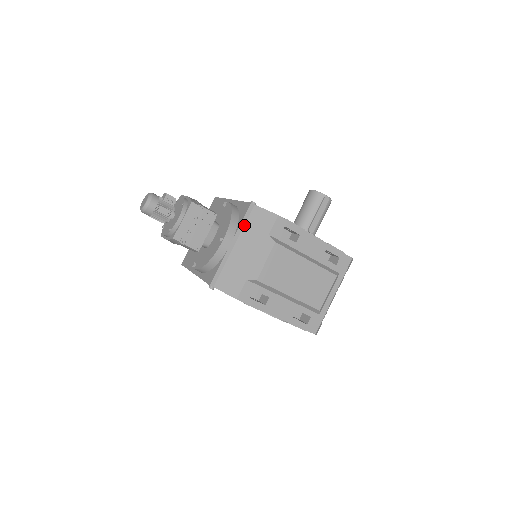
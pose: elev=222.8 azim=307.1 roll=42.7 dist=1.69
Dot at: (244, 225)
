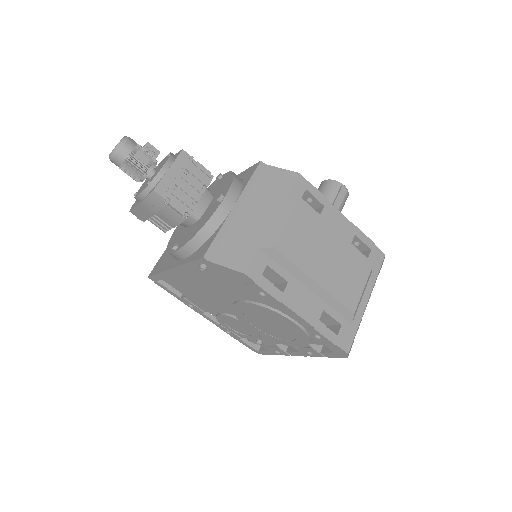
Dot at: (252, 186)
